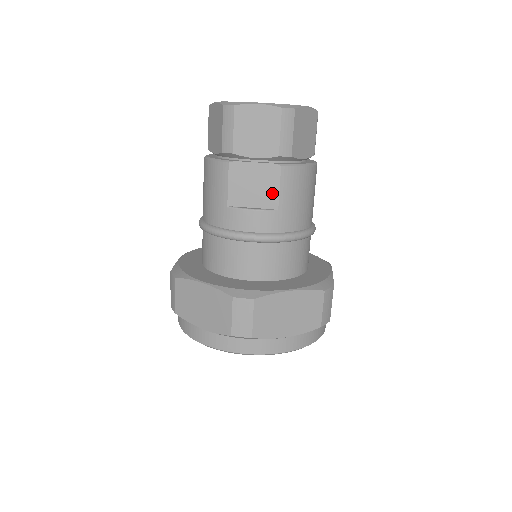
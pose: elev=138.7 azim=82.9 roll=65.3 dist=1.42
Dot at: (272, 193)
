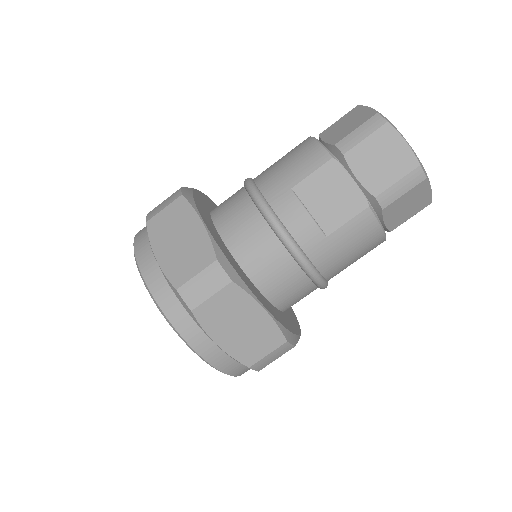
Dot at: (338, 218)
